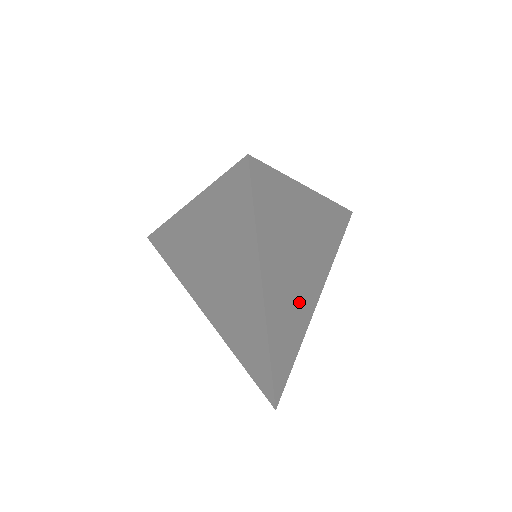
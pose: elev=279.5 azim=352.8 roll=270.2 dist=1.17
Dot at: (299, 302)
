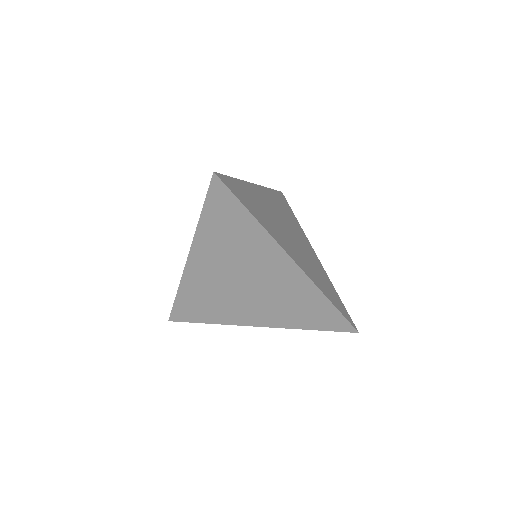
Dot at: (308, 257)
